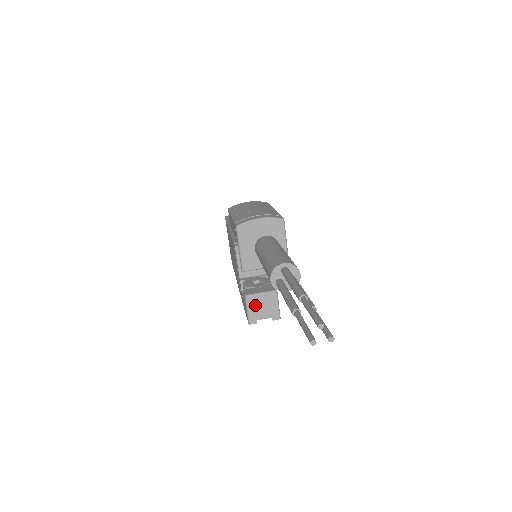
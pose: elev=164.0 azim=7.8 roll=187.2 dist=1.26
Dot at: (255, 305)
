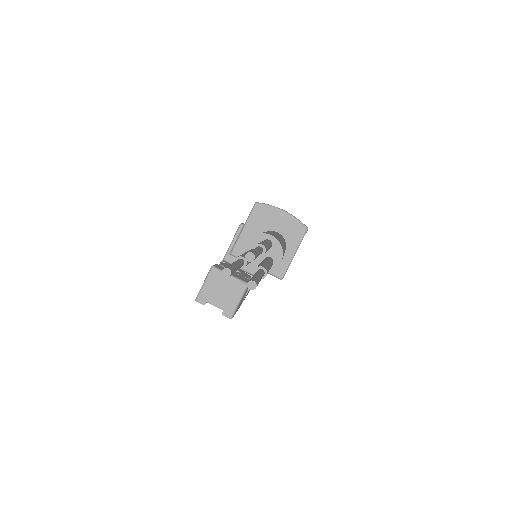
Dot at: (215, 283)
